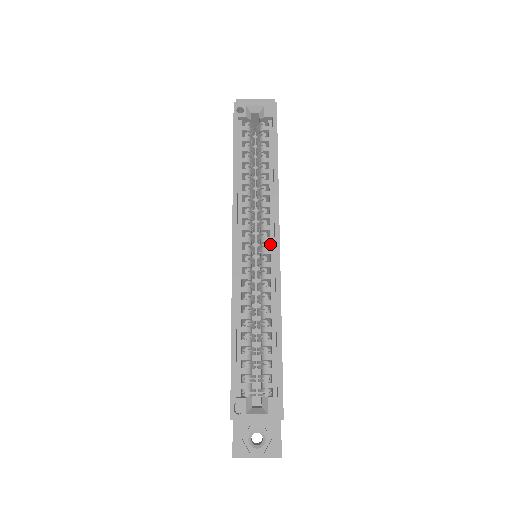
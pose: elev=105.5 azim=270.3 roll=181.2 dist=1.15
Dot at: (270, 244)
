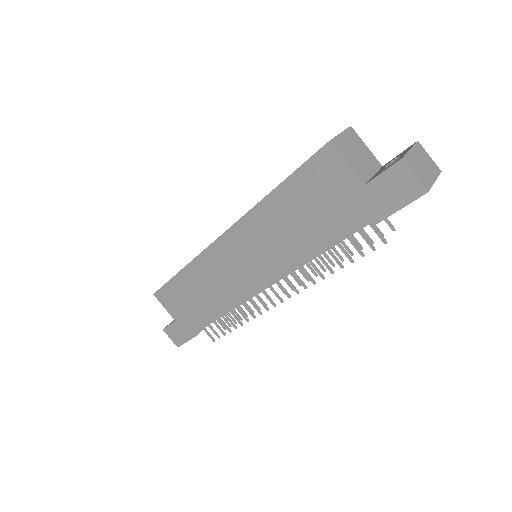
Dot at: occluded
